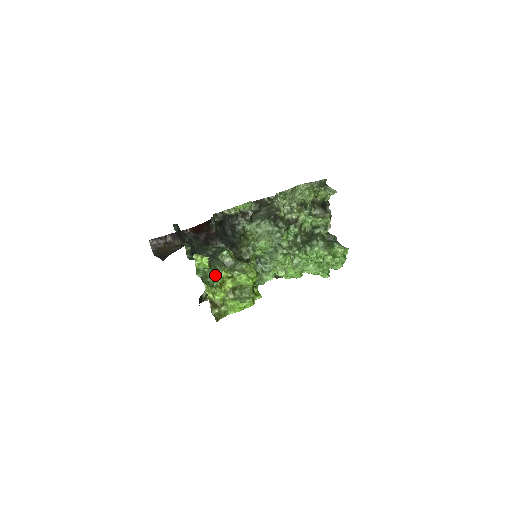
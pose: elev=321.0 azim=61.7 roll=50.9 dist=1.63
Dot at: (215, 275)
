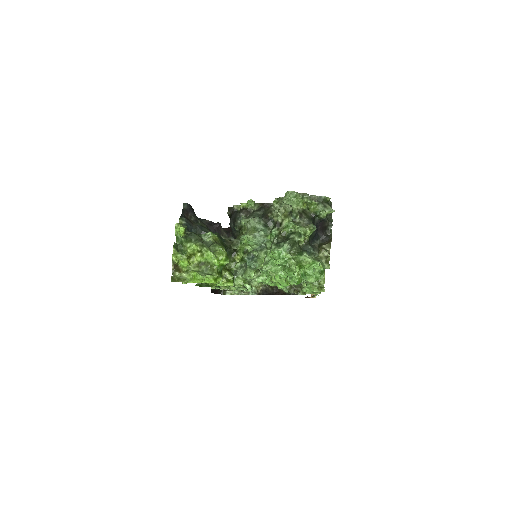
Dot at: (187, 245)
